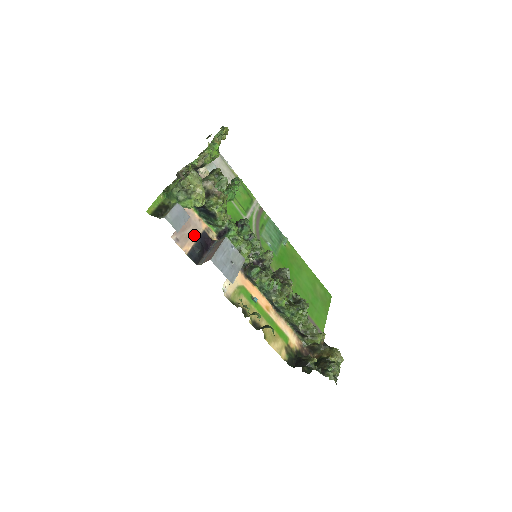
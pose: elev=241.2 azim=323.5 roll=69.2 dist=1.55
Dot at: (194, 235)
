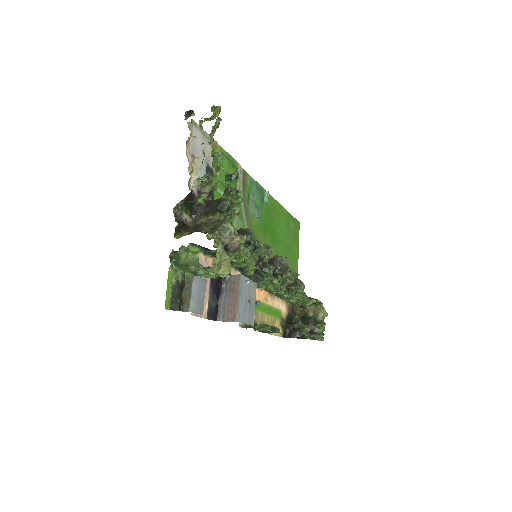
Dot at: (206, 286)
